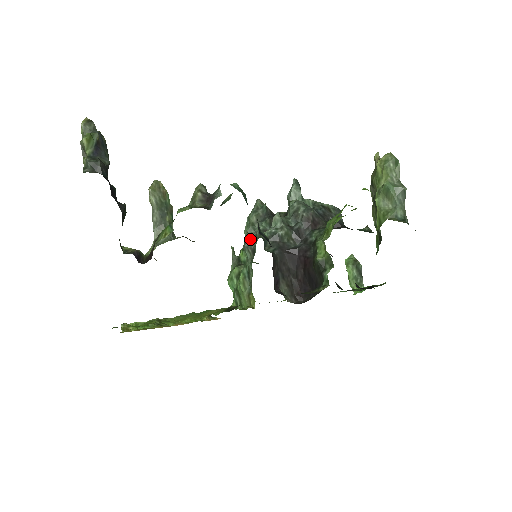
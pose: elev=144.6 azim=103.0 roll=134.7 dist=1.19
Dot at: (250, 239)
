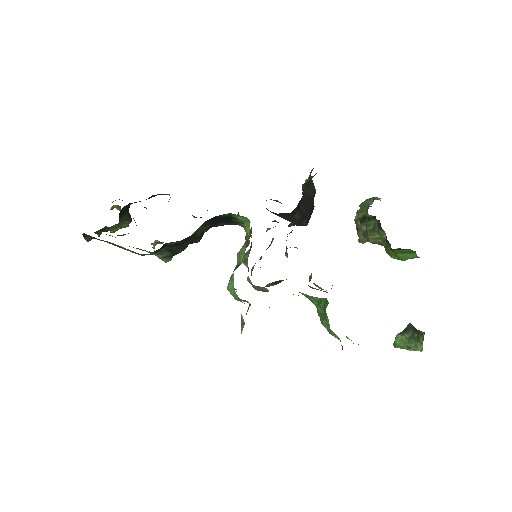
Dot at: occluded
